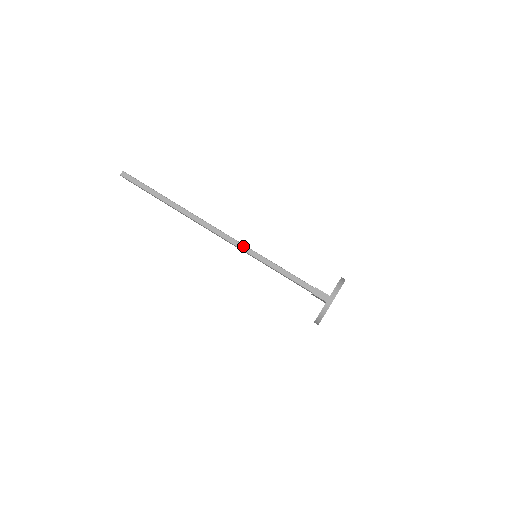
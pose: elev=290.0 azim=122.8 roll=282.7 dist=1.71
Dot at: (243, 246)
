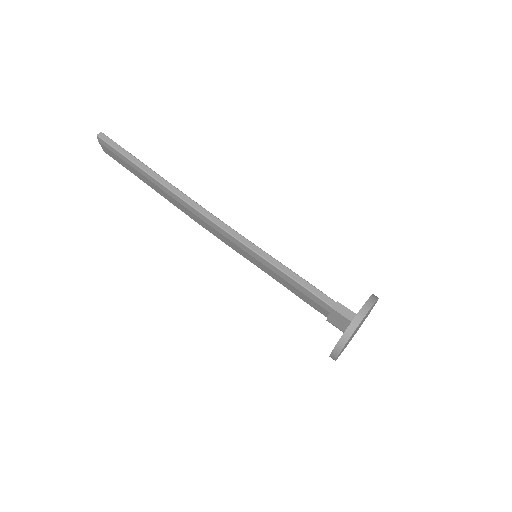
Dot at: (242, 237)
